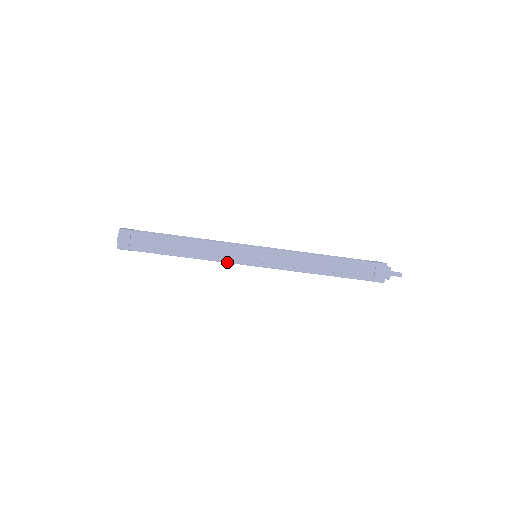
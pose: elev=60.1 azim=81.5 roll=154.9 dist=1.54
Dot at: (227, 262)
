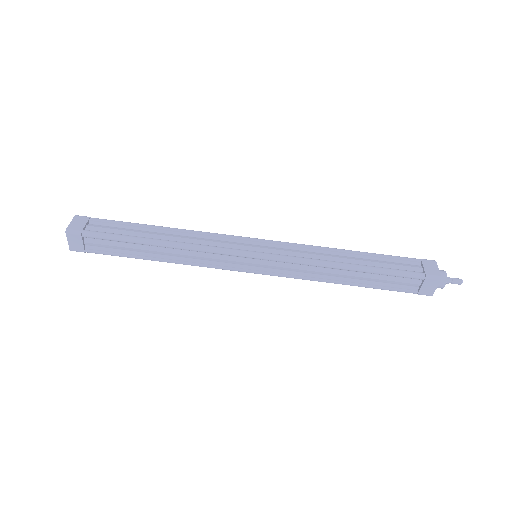
Dot at: (216, 250)
